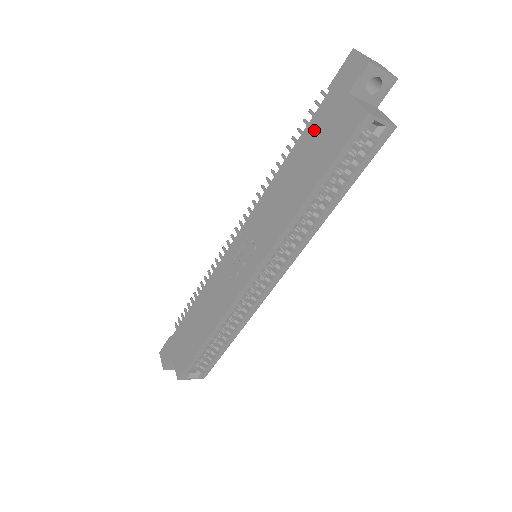
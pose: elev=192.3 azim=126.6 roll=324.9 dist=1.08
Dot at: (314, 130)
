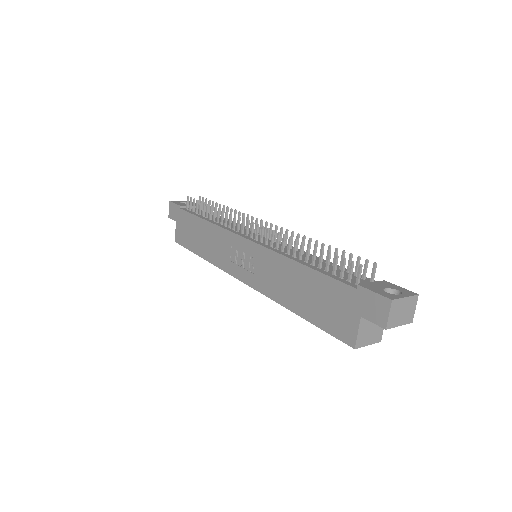
Dot at: (329, 289)
